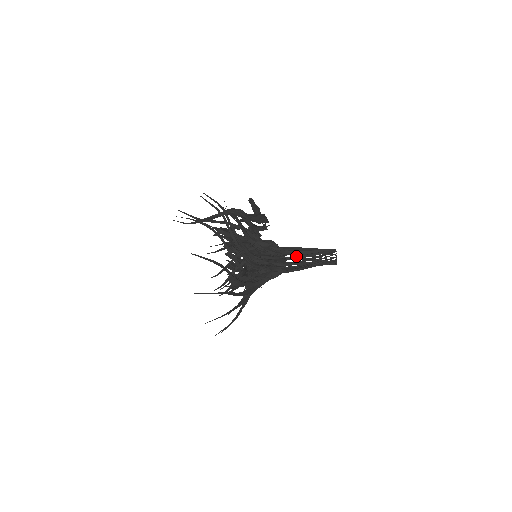
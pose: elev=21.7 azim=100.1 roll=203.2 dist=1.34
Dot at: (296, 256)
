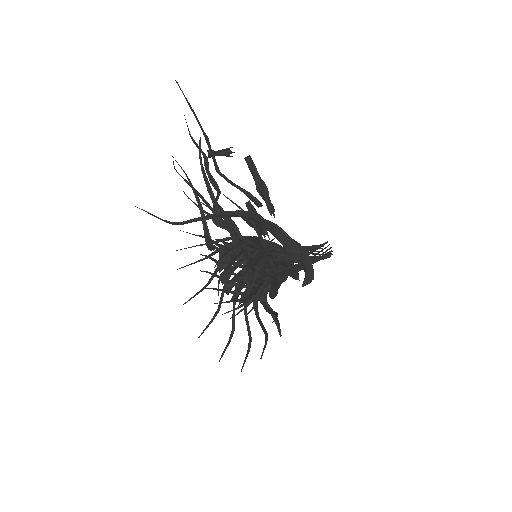
Dot at: occluded
